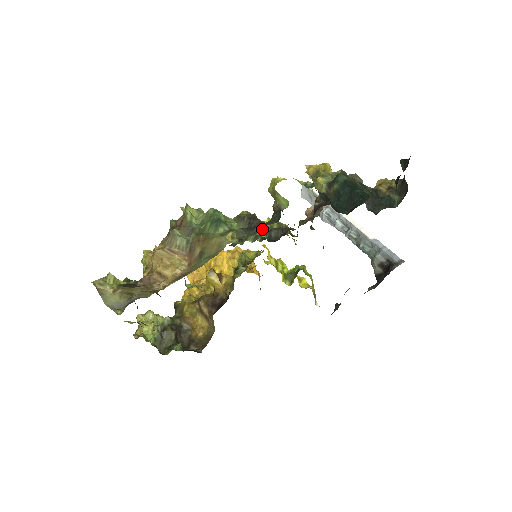
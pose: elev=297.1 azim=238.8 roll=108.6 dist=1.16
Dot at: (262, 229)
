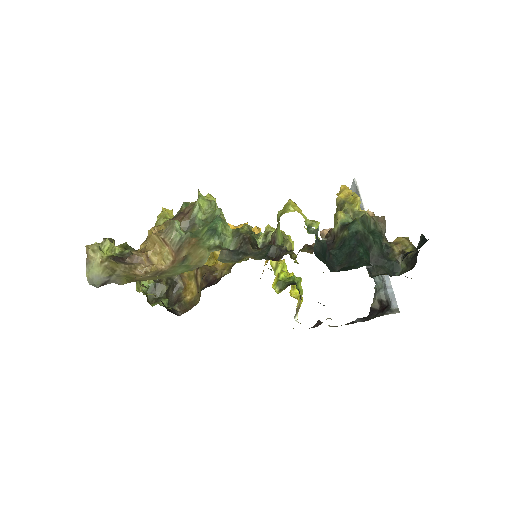
Dot at: (266, 239)
